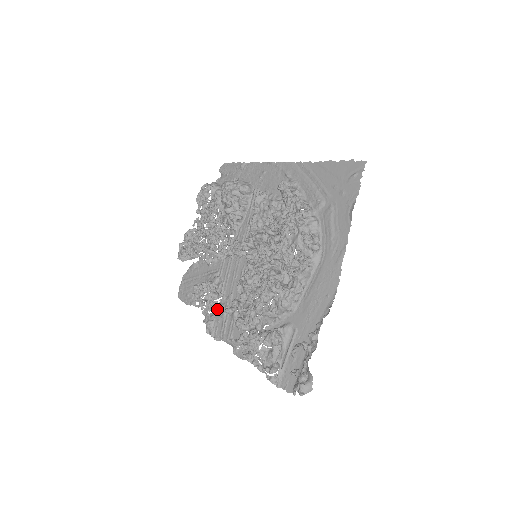
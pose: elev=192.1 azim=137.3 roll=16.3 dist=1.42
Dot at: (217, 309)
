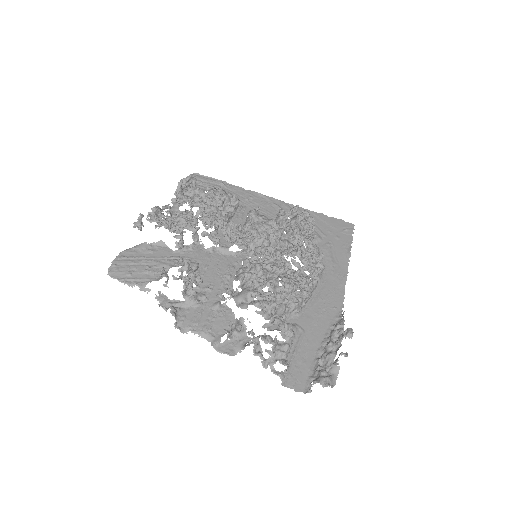
Dot at: (193, 295)
